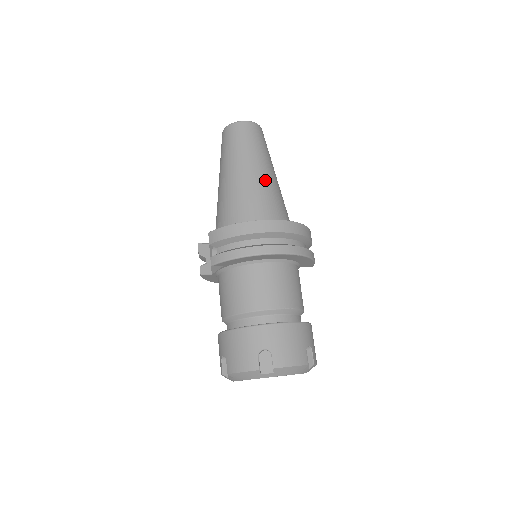
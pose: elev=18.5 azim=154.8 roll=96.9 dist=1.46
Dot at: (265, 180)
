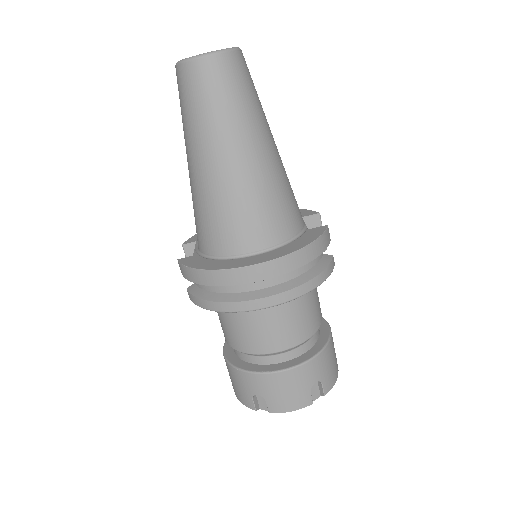
Dot at: (239, 175)
